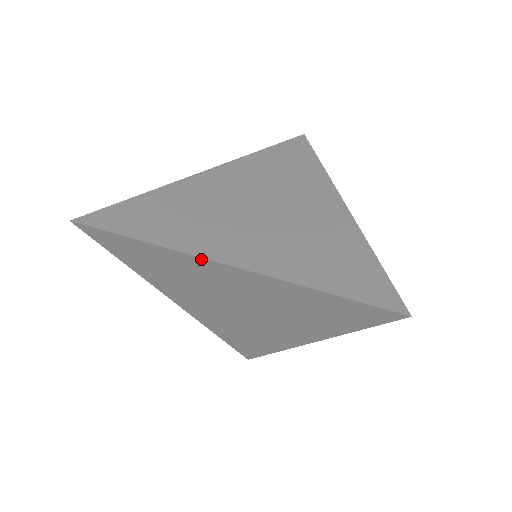
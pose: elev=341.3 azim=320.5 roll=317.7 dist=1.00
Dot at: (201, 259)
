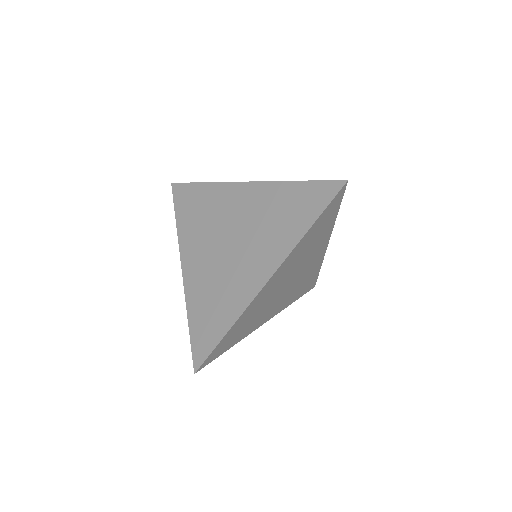
Dot at: (233, 184)
